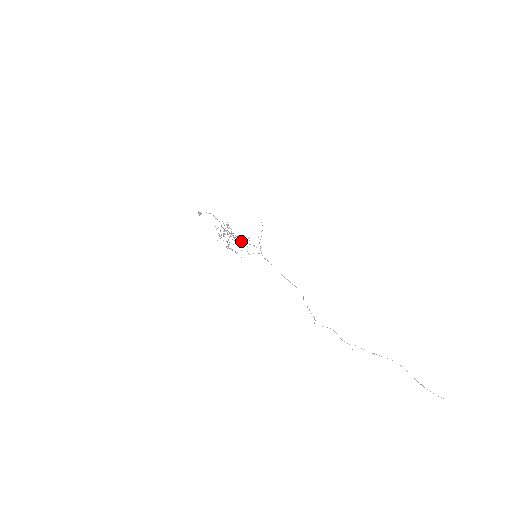
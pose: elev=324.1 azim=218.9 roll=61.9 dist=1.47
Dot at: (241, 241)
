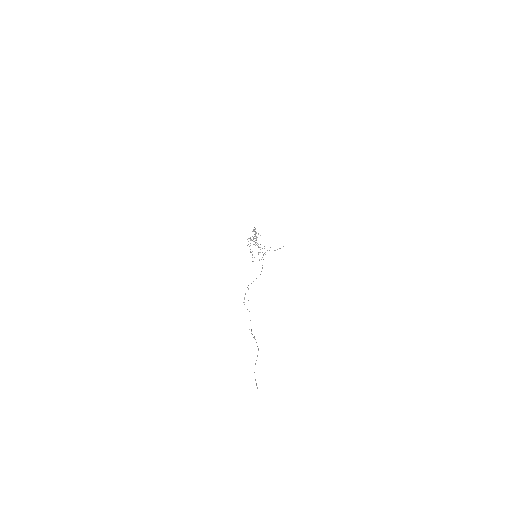
Dot at: occluded
